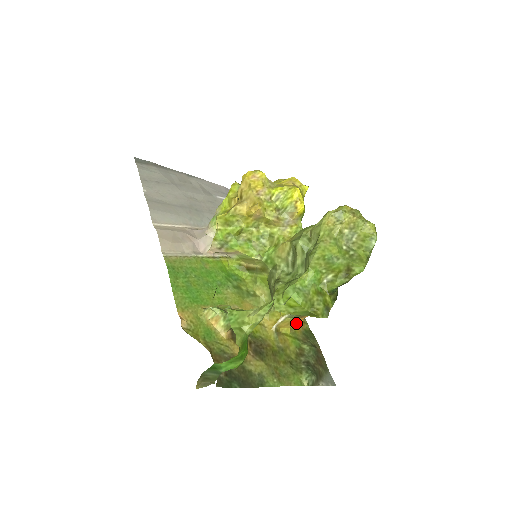
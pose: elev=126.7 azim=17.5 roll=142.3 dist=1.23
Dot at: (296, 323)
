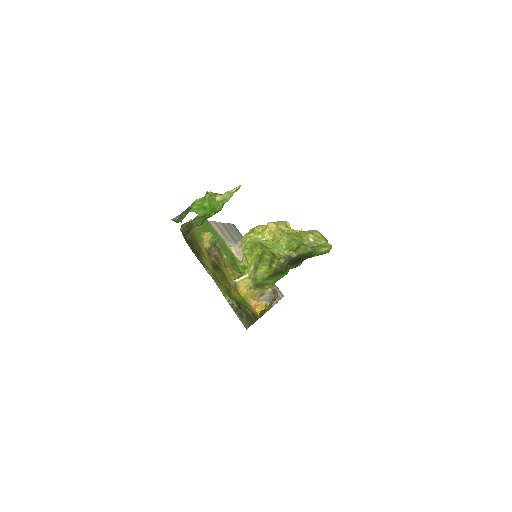
Dot at: (252, 303)
